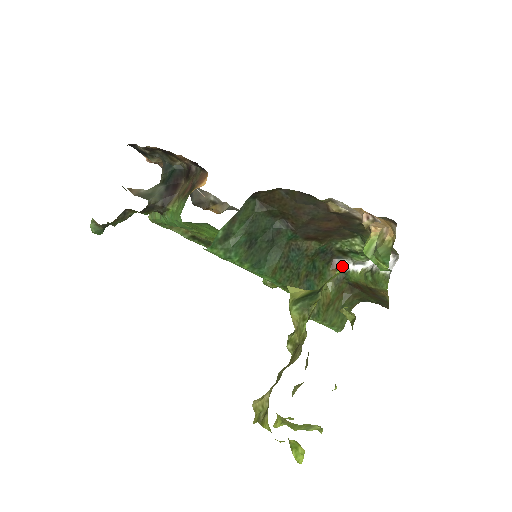
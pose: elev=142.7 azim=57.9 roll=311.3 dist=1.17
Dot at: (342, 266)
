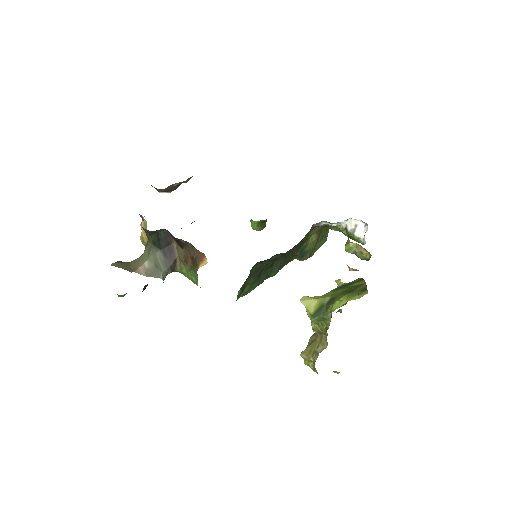
Dot at: (342, 299)
